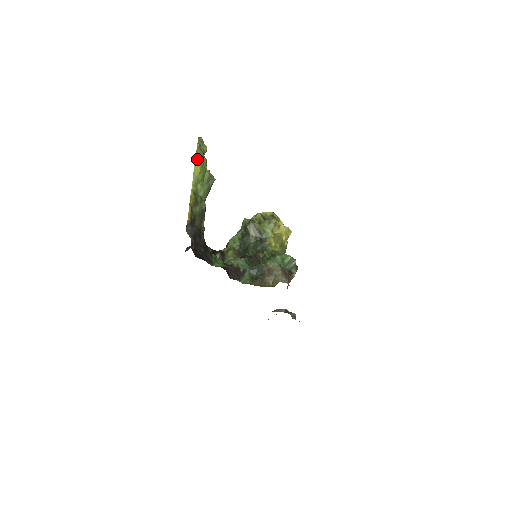
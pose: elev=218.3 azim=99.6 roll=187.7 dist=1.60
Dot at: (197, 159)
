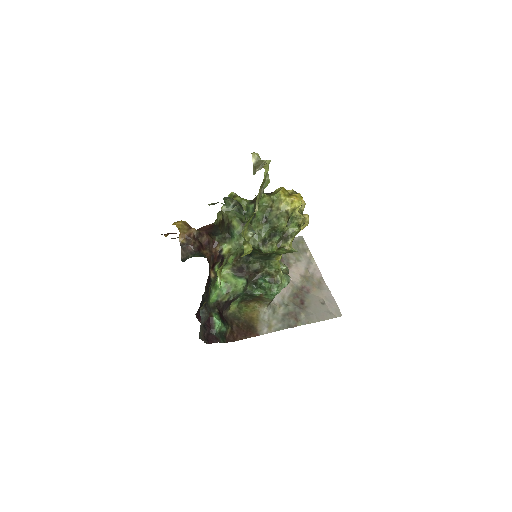
Dot at: (244, 255)
